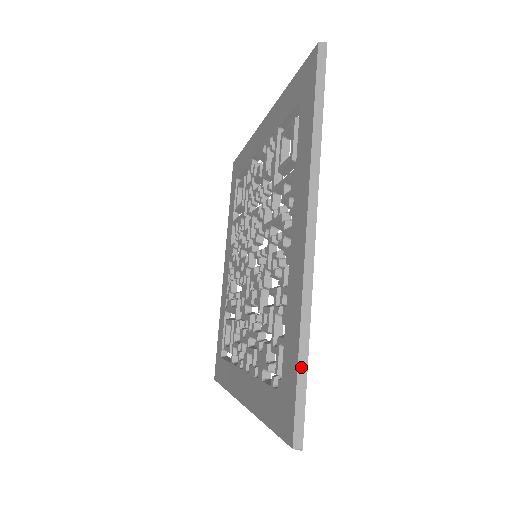
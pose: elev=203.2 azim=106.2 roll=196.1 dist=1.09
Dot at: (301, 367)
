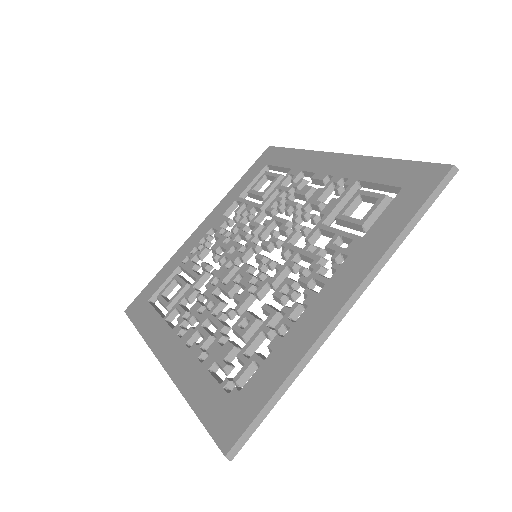
Dot at: (273, 399)
